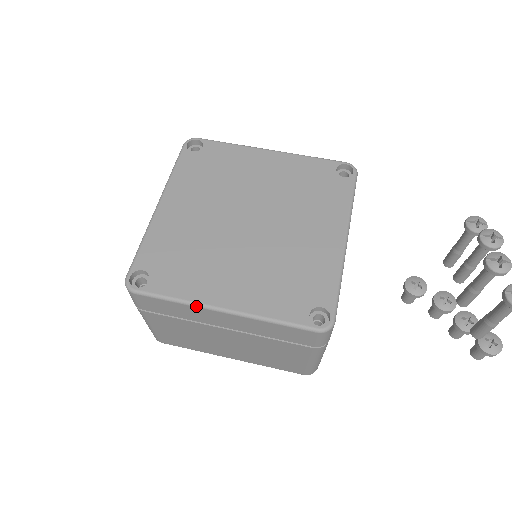
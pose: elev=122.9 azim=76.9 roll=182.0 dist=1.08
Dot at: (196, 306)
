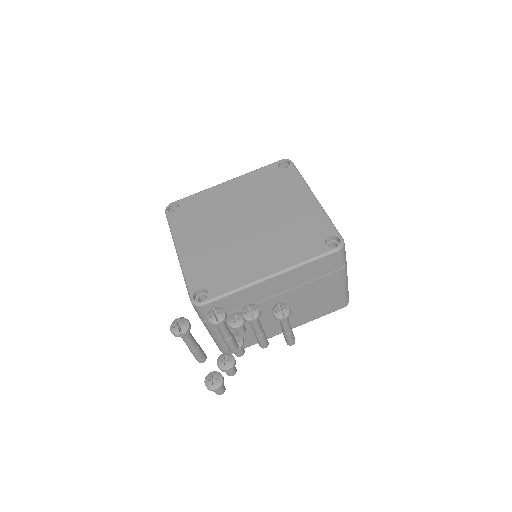
Dot at: (173, 239)
